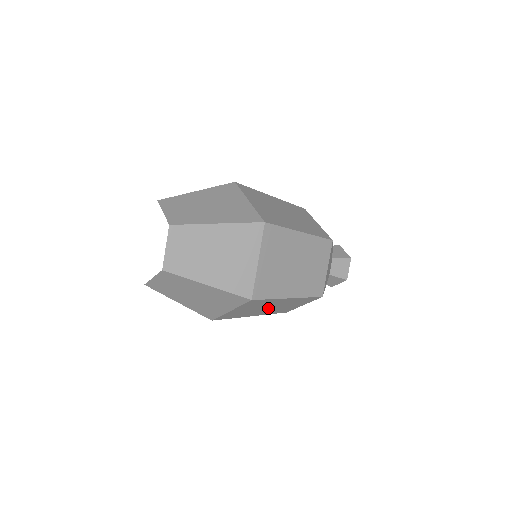
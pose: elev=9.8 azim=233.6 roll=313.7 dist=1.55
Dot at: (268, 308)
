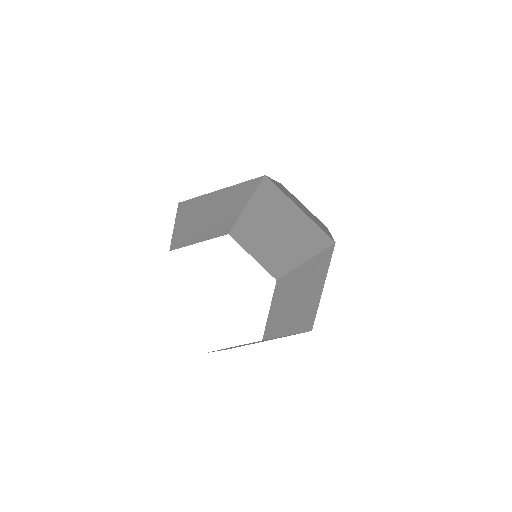
Dot at: occluded
